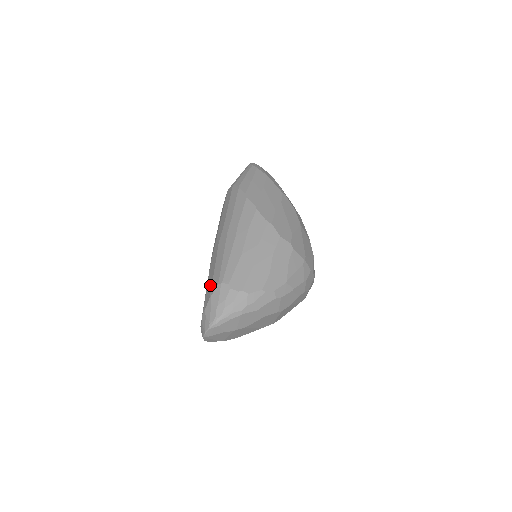
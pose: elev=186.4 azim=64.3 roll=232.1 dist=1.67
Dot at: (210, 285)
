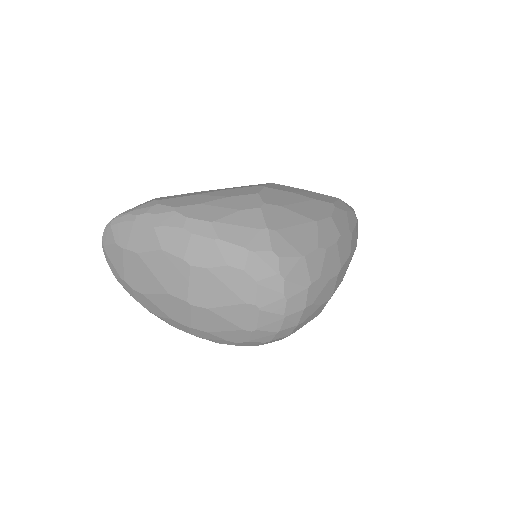
Dot at: occluded
